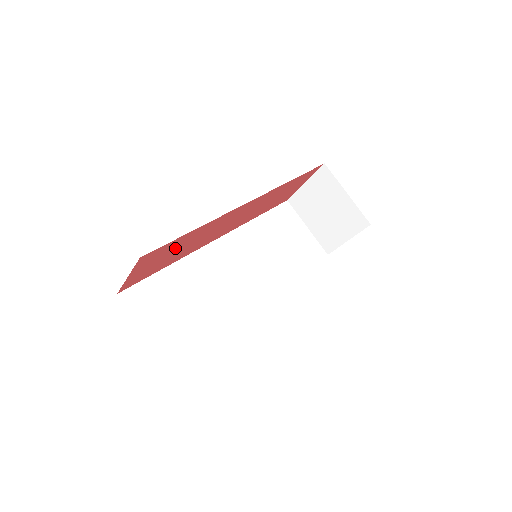
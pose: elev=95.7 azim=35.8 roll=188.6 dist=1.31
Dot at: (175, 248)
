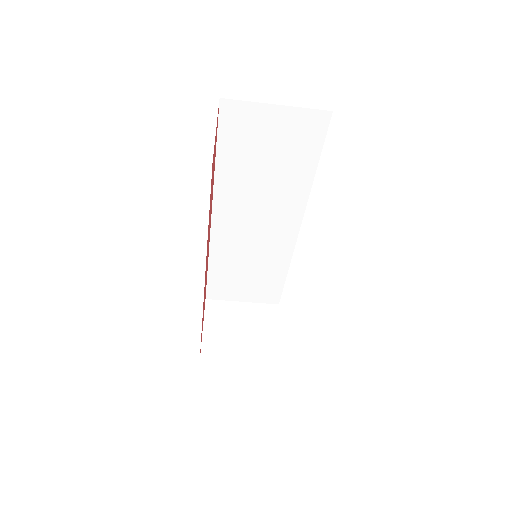
Dot at: (203, 313)
